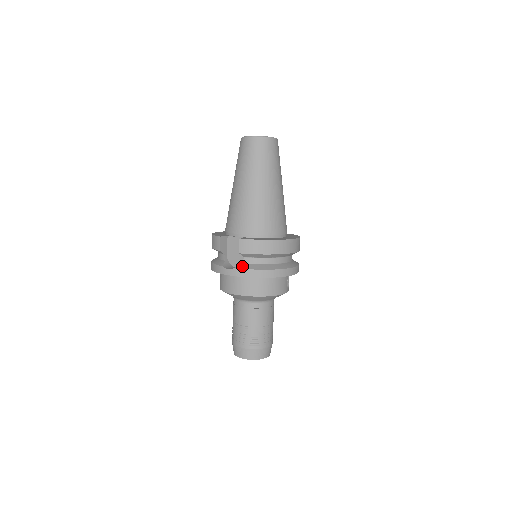
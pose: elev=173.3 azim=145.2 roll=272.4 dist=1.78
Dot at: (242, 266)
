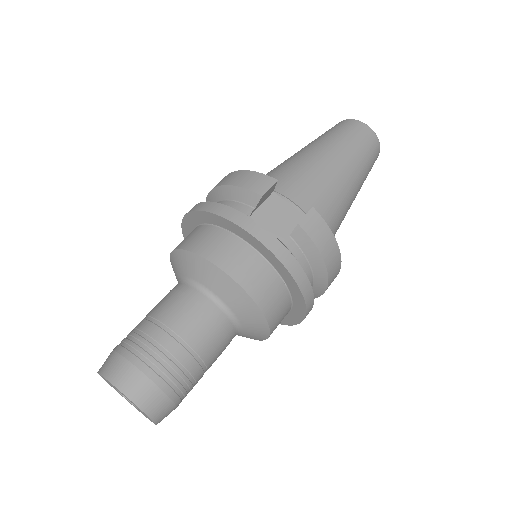
Dot at: (284, 244)
